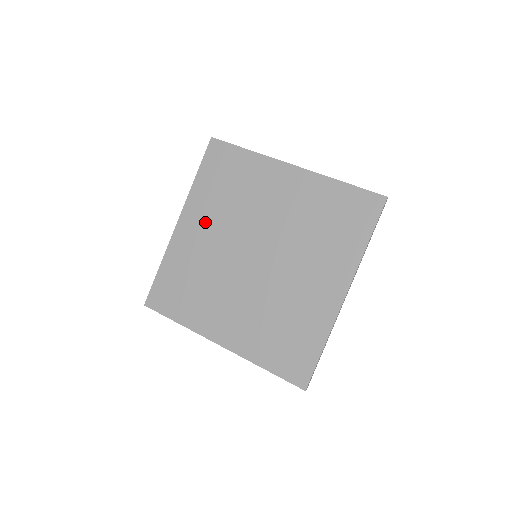
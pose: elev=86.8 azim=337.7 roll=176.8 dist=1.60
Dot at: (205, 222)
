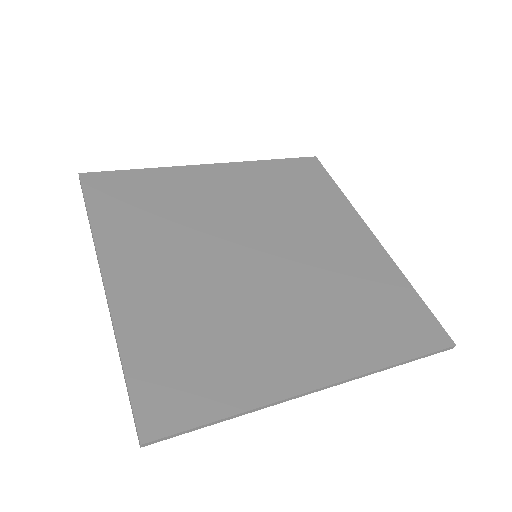
Dot at: (152, 256)
